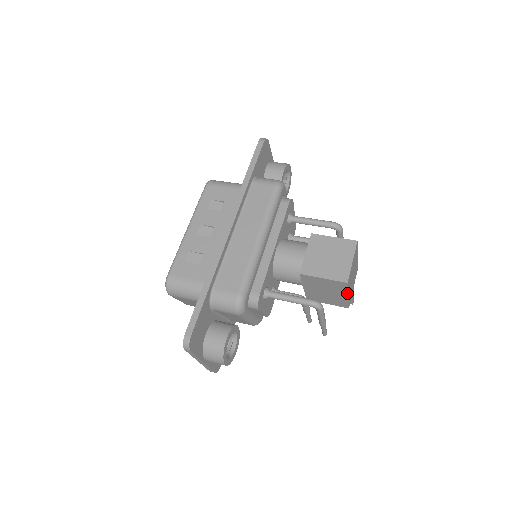
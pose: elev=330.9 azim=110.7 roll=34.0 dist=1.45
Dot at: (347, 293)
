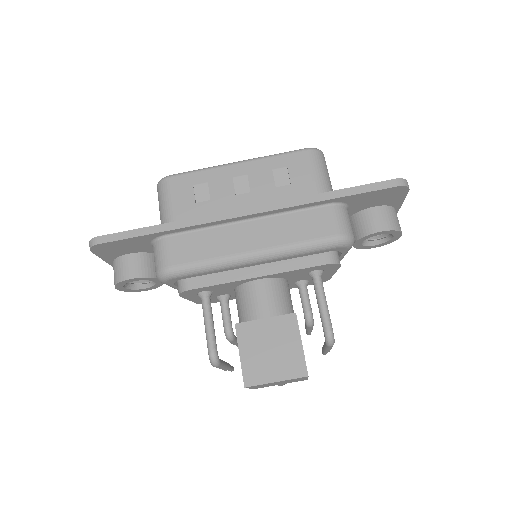
Dot at: occluded
